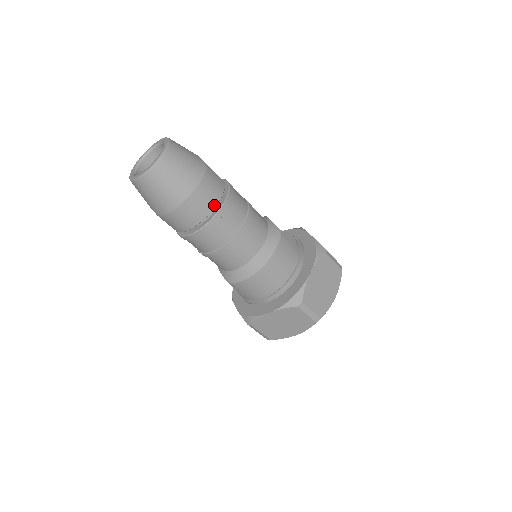
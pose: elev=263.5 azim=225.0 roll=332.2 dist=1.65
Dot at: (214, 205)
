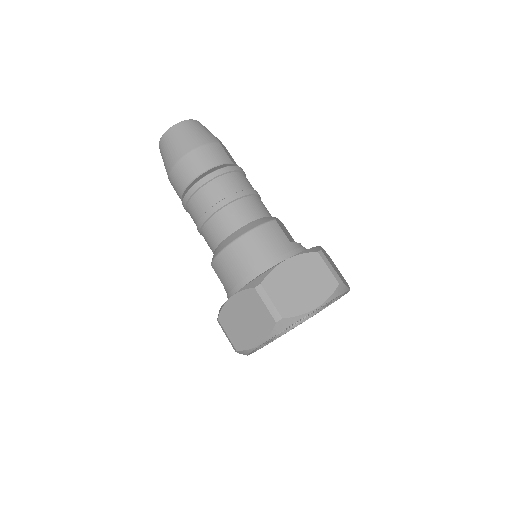
Dot at: (207, 168)
